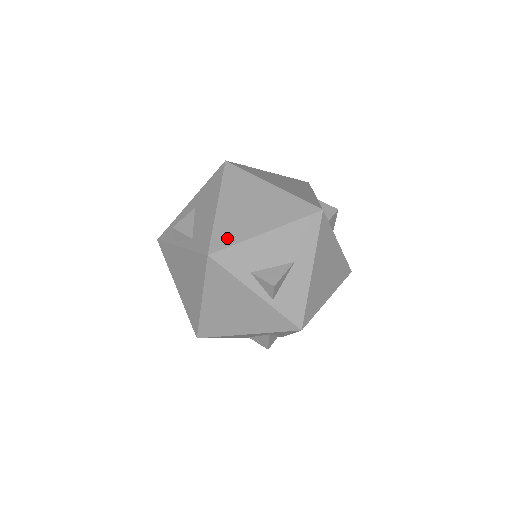
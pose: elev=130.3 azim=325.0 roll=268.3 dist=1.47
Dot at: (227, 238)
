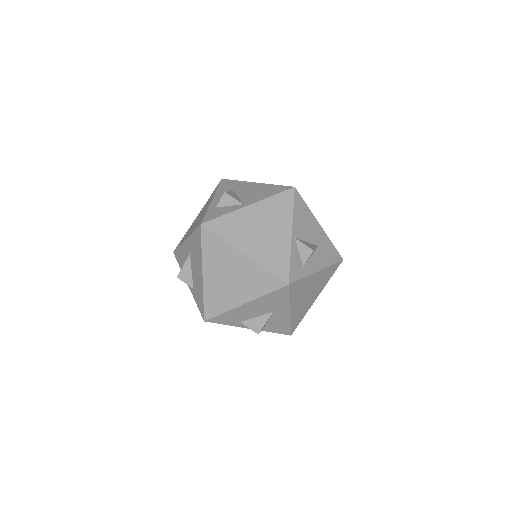
Dot at: (215, 308)
